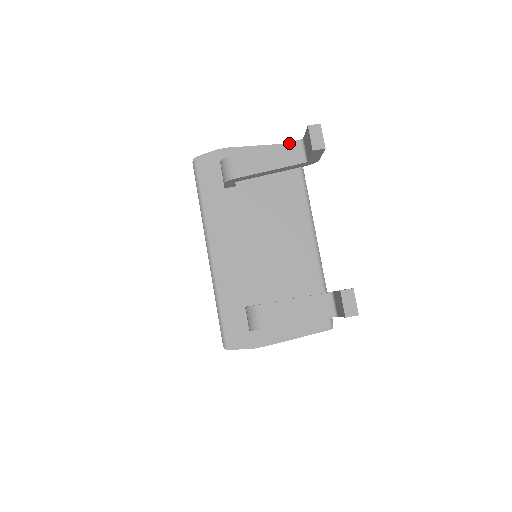
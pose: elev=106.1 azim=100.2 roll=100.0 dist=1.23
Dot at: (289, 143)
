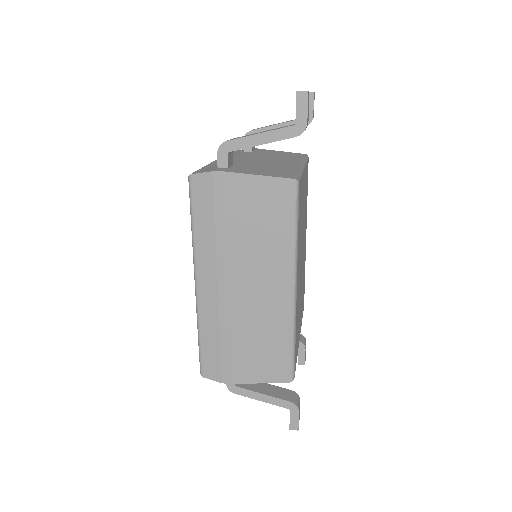
Dot at: (295, 119)
